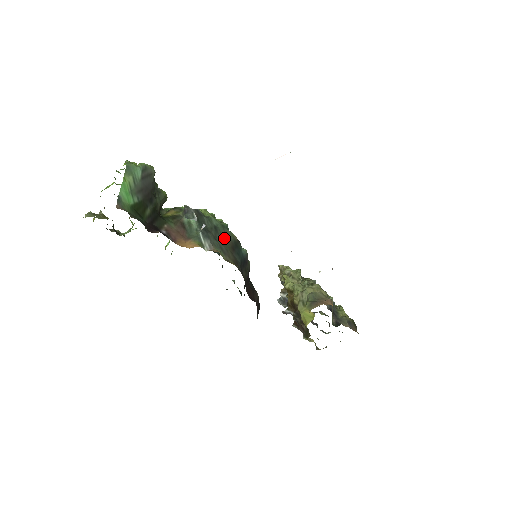
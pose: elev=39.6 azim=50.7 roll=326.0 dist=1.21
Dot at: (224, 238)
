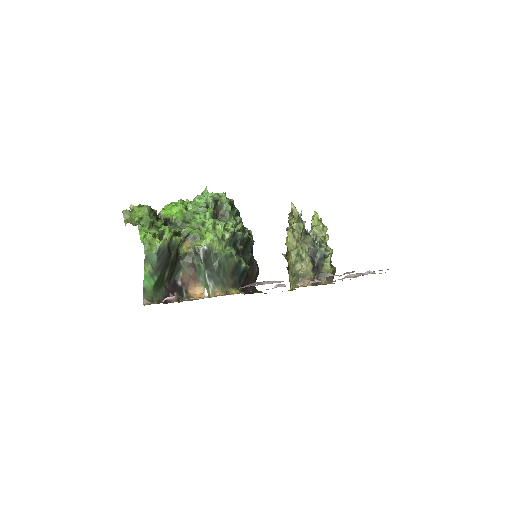
Dot at: (226, 269)
